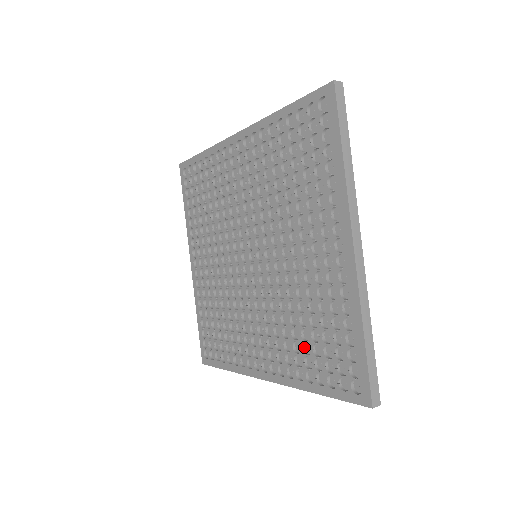
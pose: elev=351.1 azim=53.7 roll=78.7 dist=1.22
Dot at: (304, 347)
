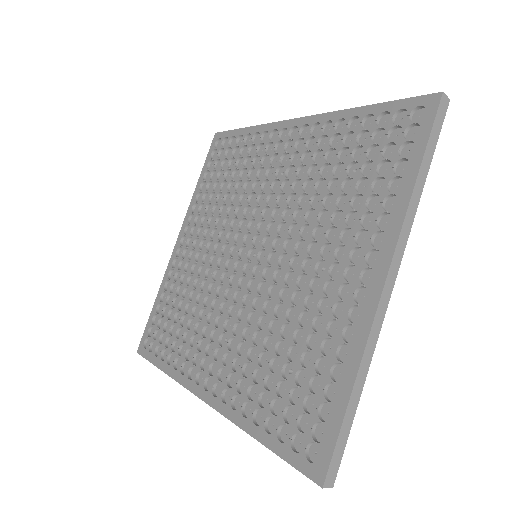
Dot at: (266, 379)
